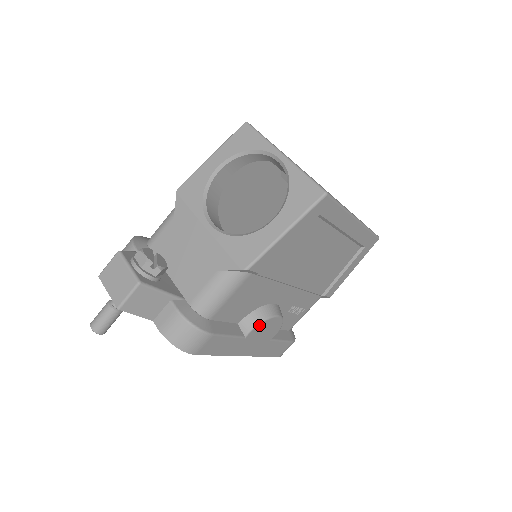
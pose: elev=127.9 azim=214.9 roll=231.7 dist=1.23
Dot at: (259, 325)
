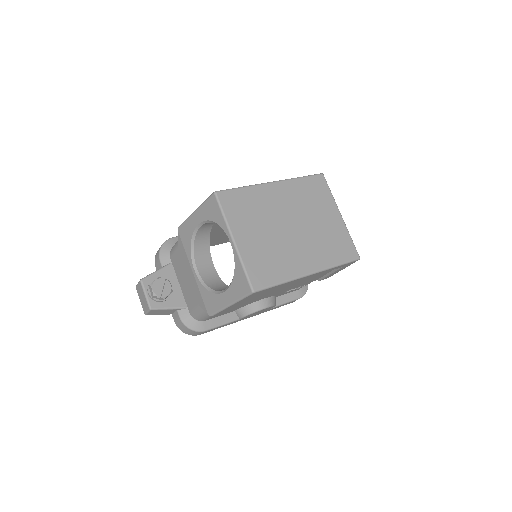
Dot at: (248, 315)
